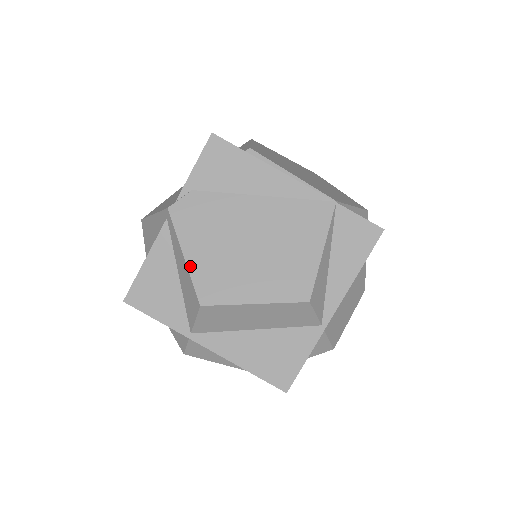
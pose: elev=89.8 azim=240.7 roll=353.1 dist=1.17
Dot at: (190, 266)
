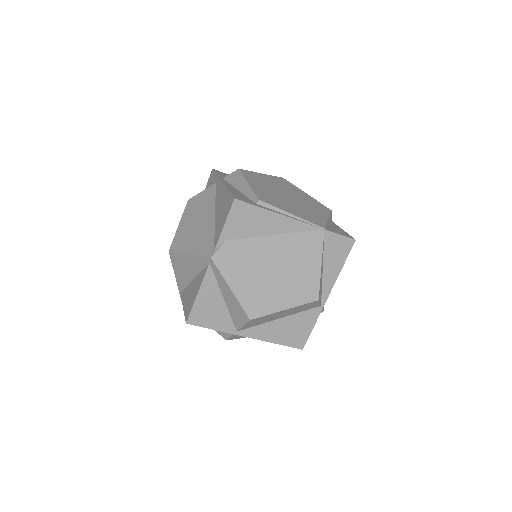
Dot at: (237, 295)
